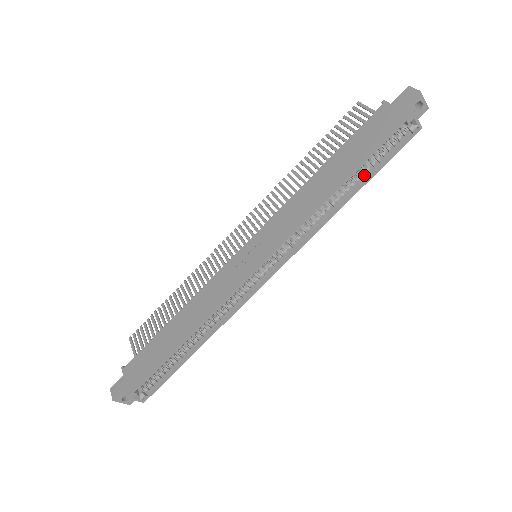
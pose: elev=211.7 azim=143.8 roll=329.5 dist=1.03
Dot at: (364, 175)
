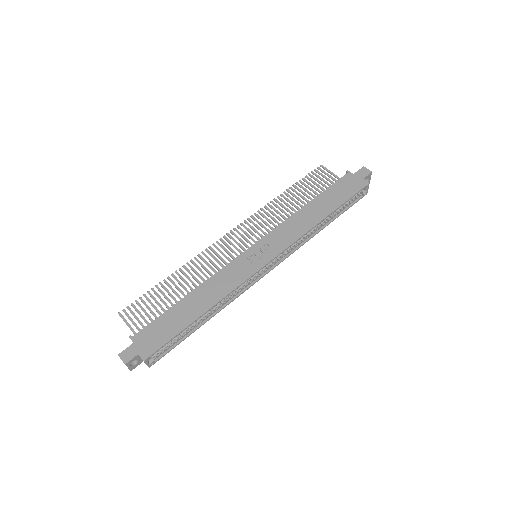
Dot at: (335, 214)
